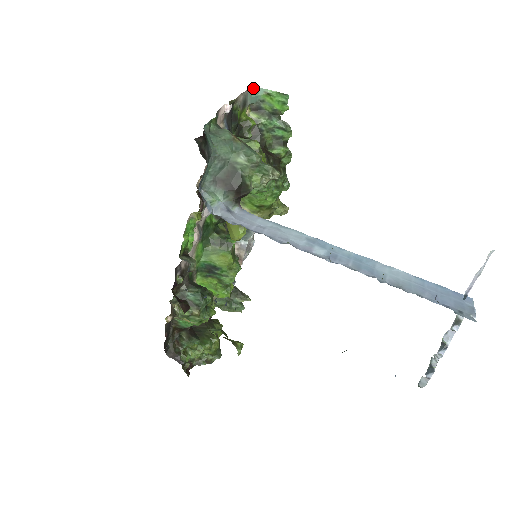
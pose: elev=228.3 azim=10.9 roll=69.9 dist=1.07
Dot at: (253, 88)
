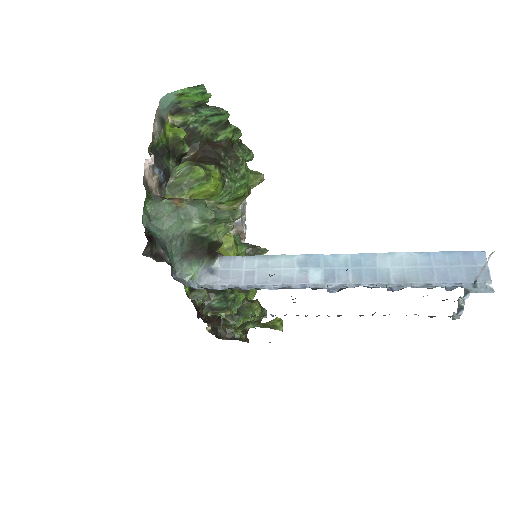
Dot at: (161, 99)
